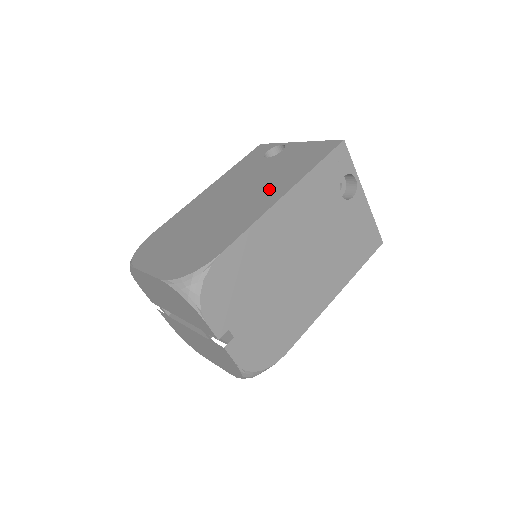
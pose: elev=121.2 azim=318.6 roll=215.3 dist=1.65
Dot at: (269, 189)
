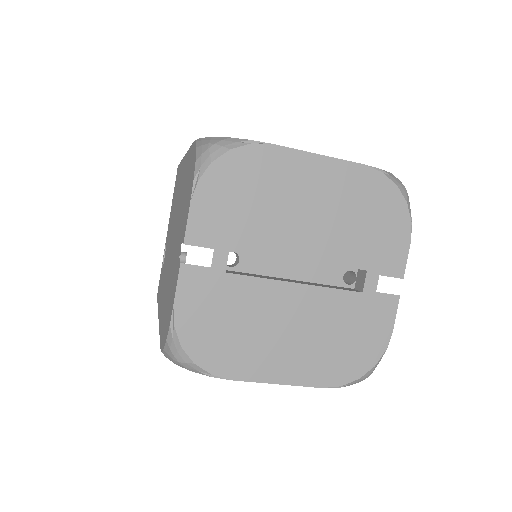
Dot at: occluded
